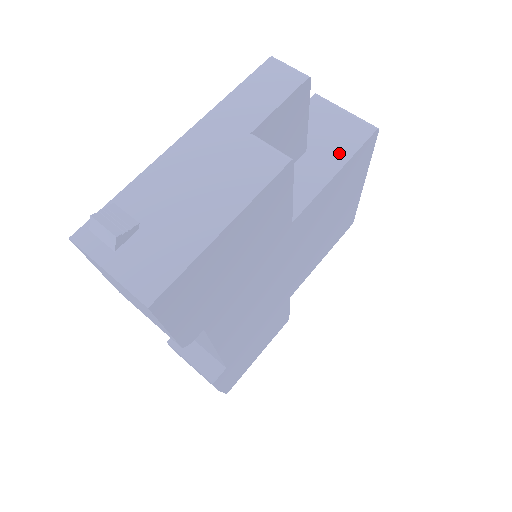
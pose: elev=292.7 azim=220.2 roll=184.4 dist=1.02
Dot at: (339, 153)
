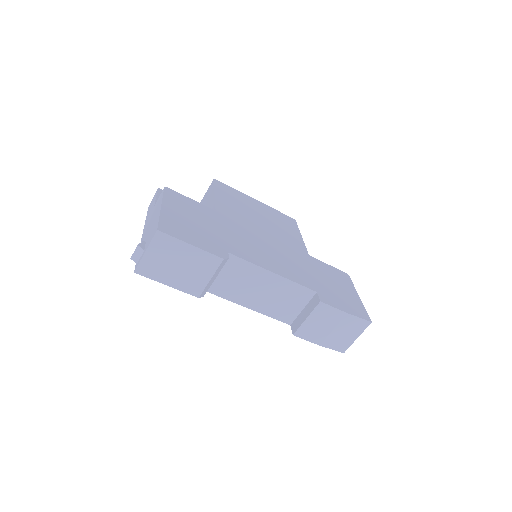
Dot at: (211, 194)
